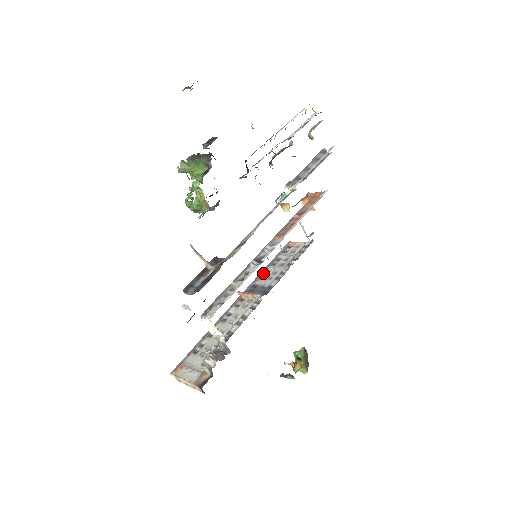
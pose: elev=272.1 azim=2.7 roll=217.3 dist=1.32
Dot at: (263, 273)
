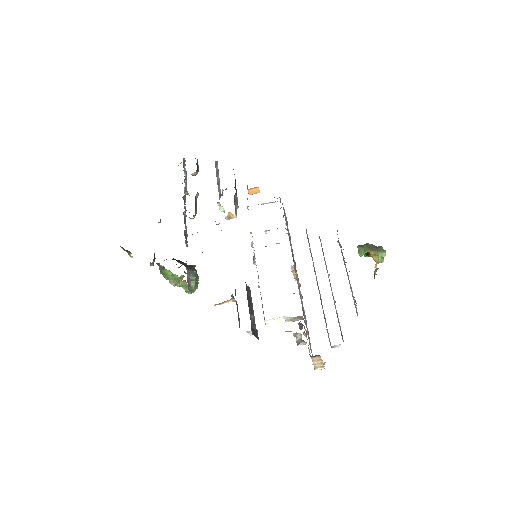
Dot at: (292, 251)
